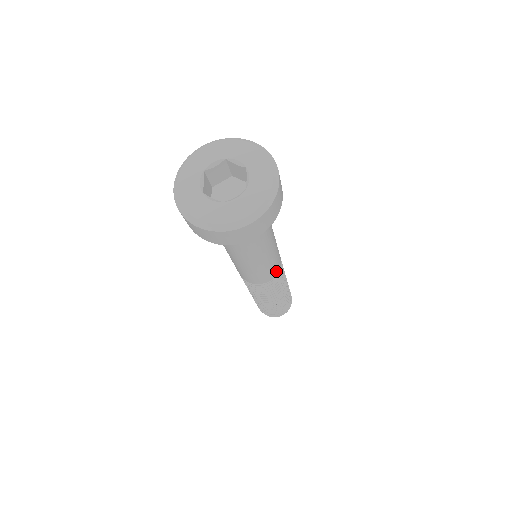
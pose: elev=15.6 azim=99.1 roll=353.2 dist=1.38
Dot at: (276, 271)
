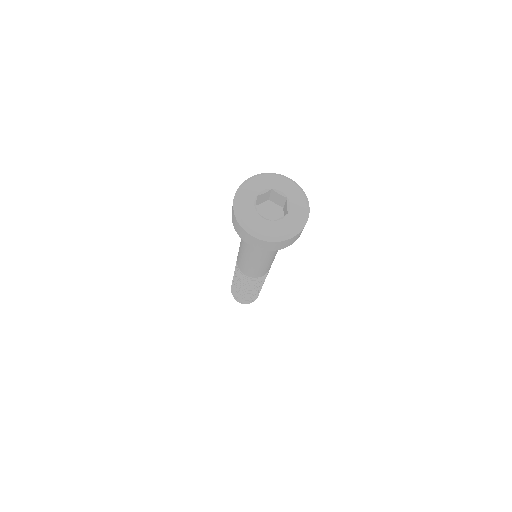
Dot at: (269, 269)
